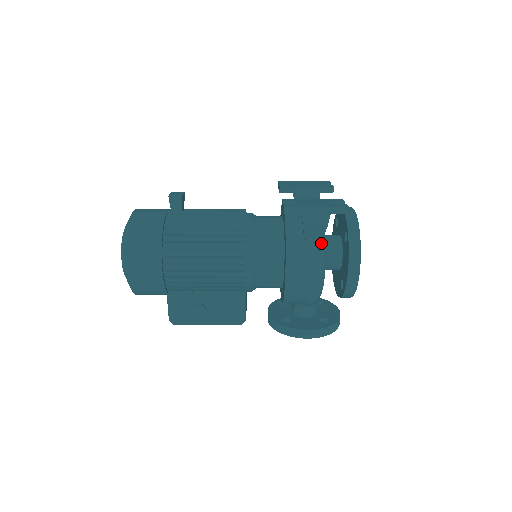
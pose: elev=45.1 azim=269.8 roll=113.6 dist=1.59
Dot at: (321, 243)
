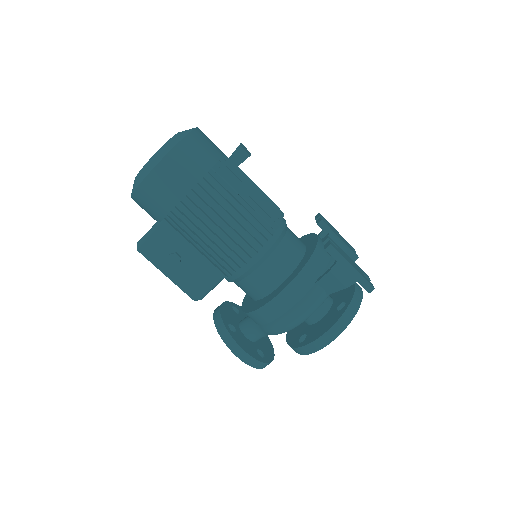
Dot at: (326, 296)
